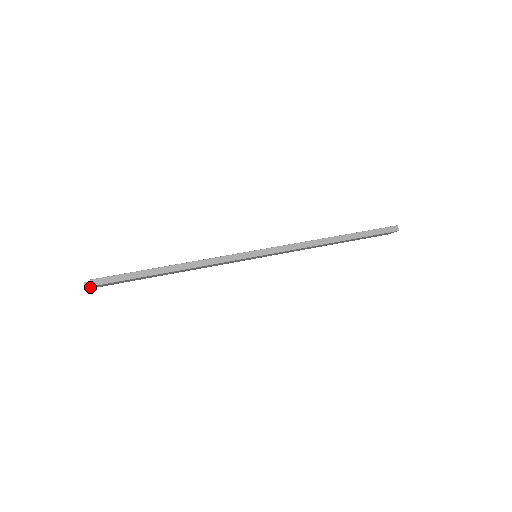
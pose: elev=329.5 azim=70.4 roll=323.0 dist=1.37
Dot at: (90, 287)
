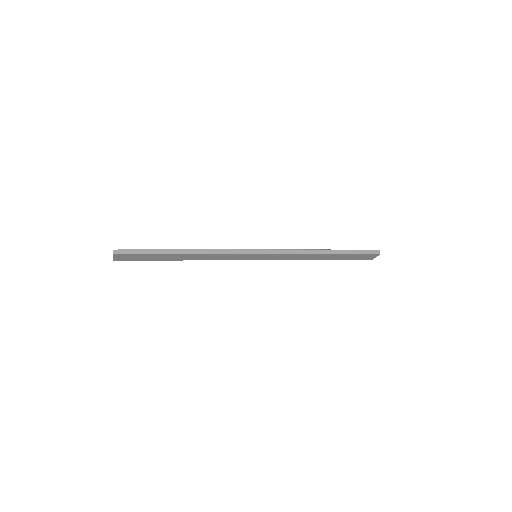
Dot at: (117, 256)
